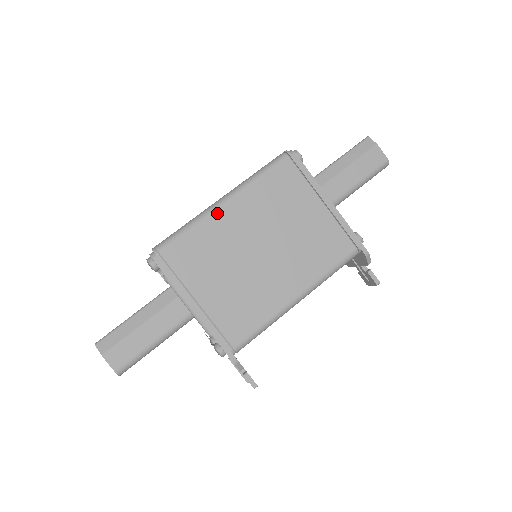
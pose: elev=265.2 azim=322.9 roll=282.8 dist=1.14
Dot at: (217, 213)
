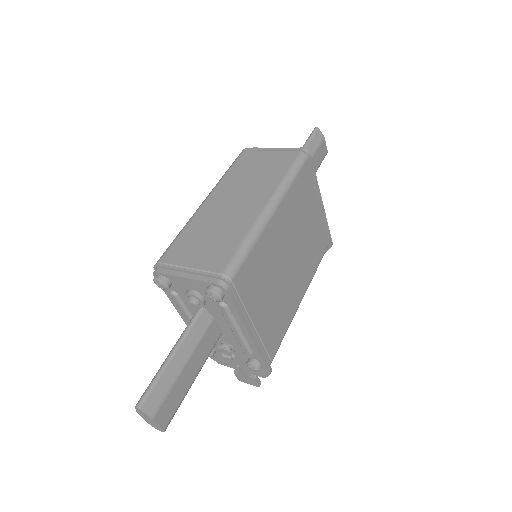
Dot at: (269, 225)
